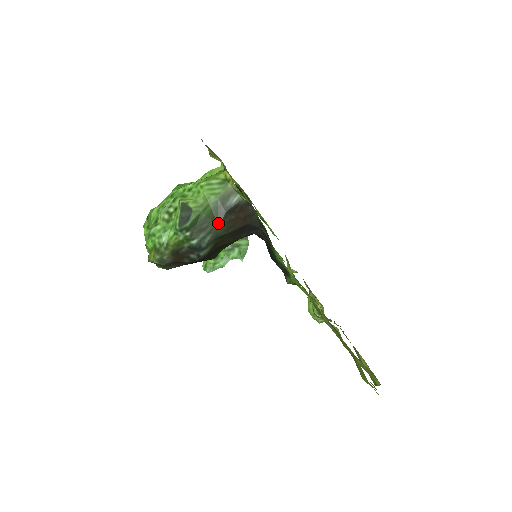
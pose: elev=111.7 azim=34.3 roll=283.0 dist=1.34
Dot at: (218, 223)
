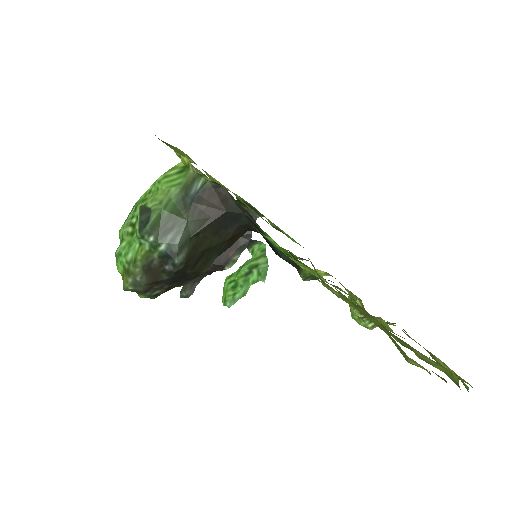
Dot at: (186, 218)
